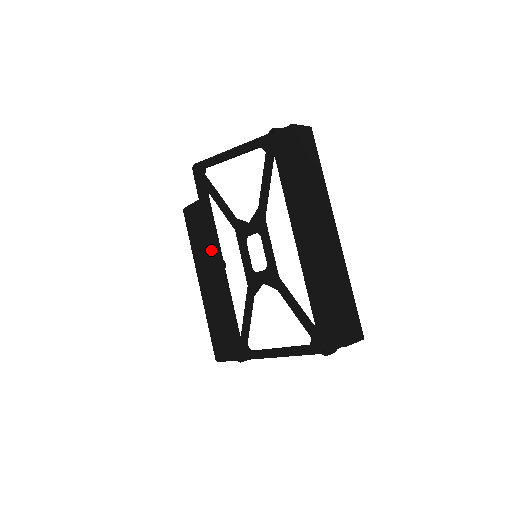
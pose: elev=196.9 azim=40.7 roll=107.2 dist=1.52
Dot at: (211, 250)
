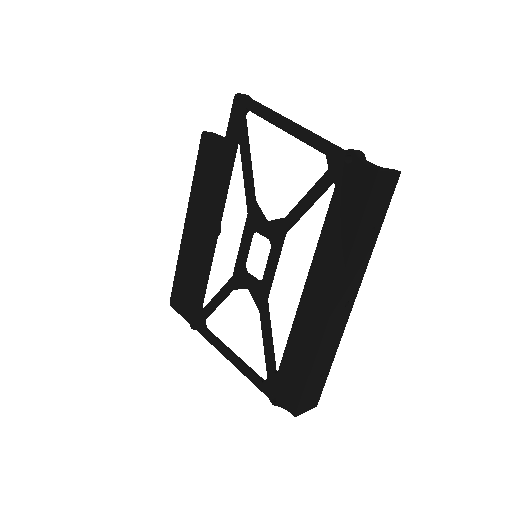
Dot at: (212, 206)
